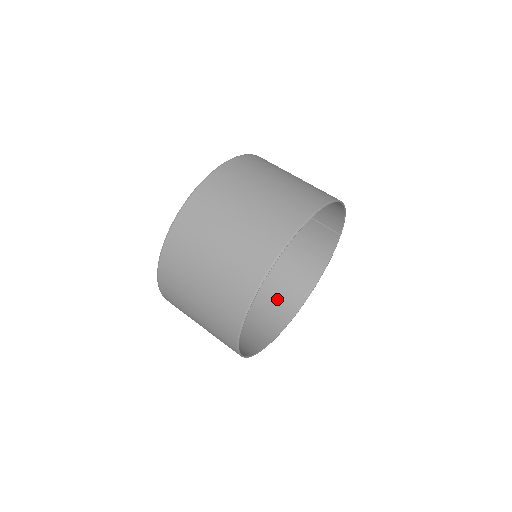
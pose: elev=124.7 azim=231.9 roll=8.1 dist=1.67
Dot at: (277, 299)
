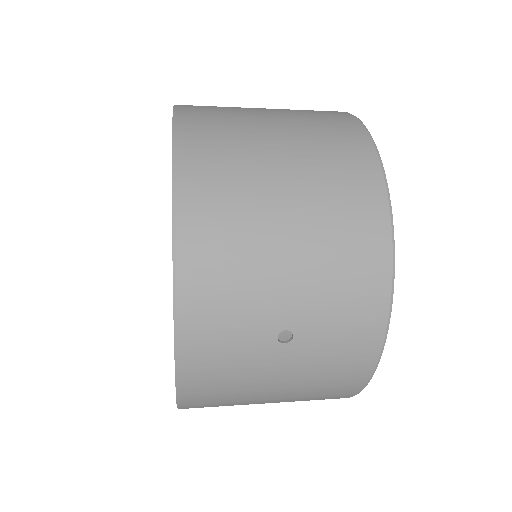
Dot at: occluded
